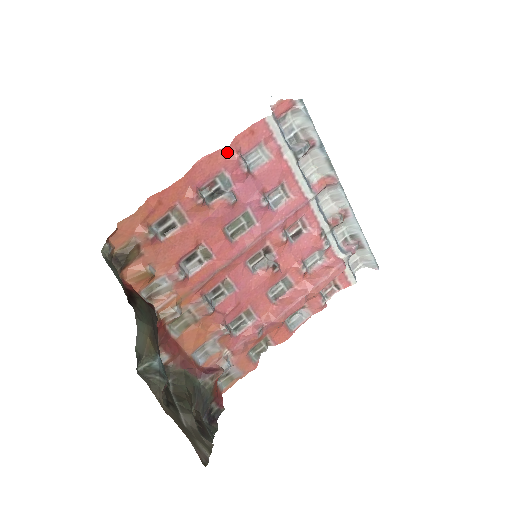
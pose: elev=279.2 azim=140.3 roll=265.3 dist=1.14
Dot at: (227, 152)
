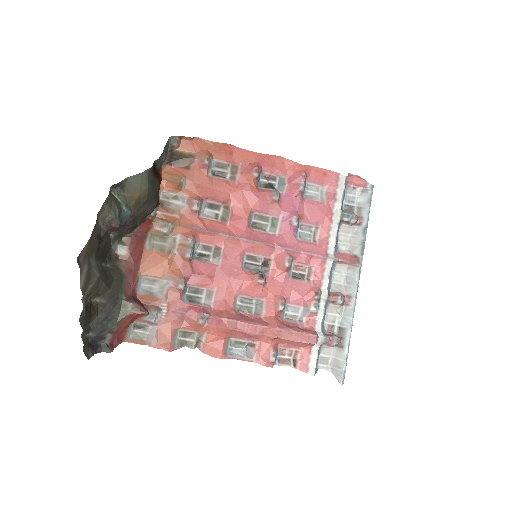
Dot at: (299, 167)
